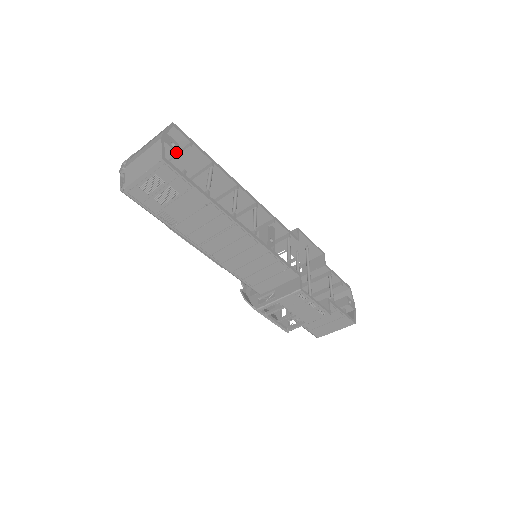
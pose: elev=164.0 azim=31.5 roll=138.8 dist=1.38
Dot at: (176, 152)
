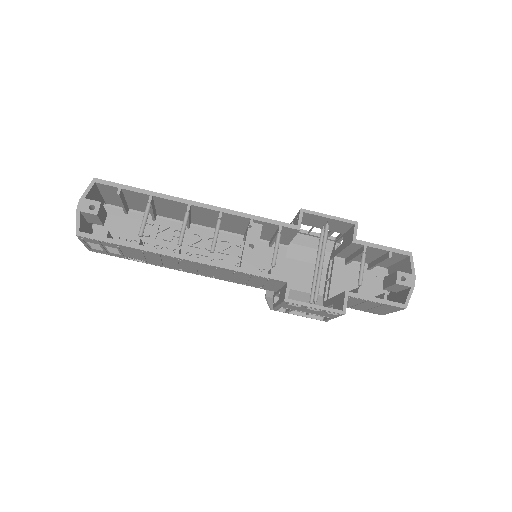
Dot at: (96, 215)
